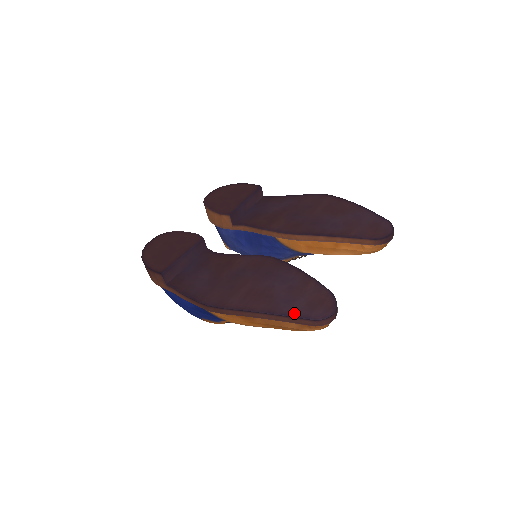
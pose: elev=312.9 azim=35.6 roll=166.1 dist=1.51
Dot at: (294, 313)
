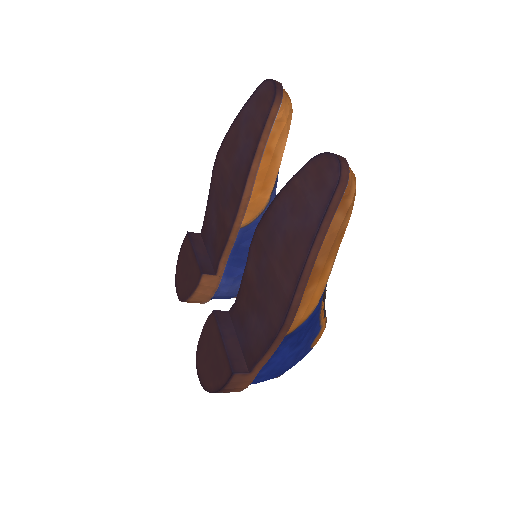
Dot at: (321, 209)
